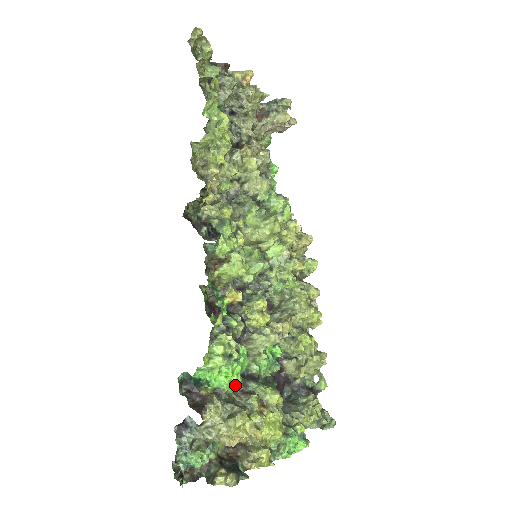
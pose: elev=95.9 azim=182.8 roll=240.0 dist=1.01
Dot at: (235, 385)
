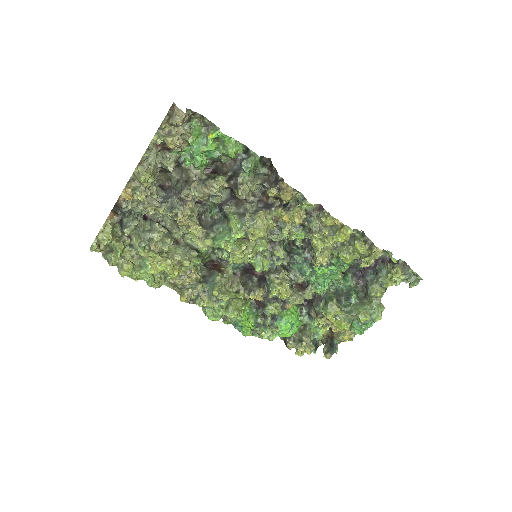
Dot at: occluded
